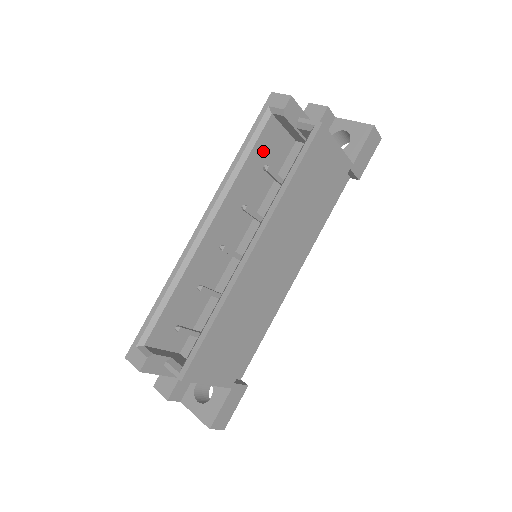
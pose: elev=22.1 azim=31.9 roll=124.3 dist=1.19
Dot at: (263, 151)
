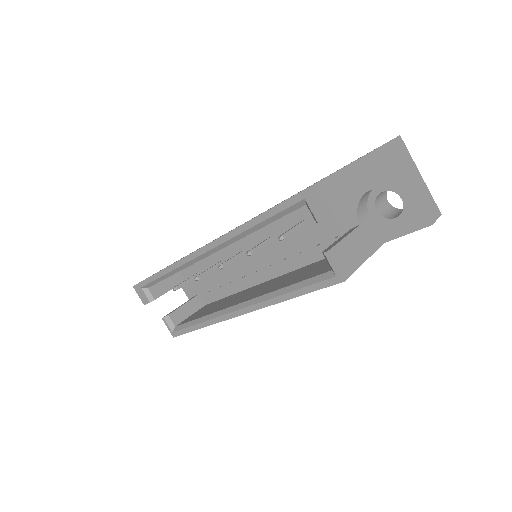
Dot at: occluded
